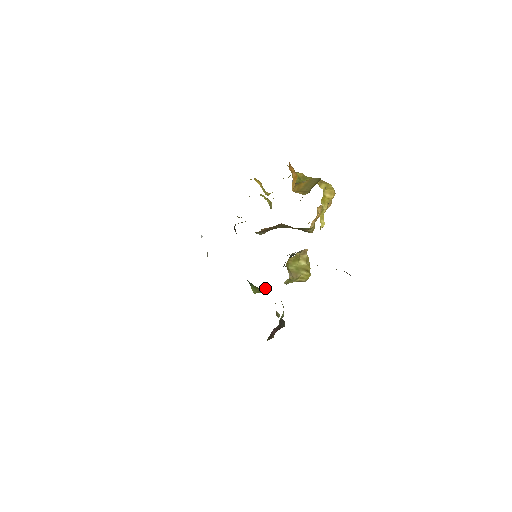
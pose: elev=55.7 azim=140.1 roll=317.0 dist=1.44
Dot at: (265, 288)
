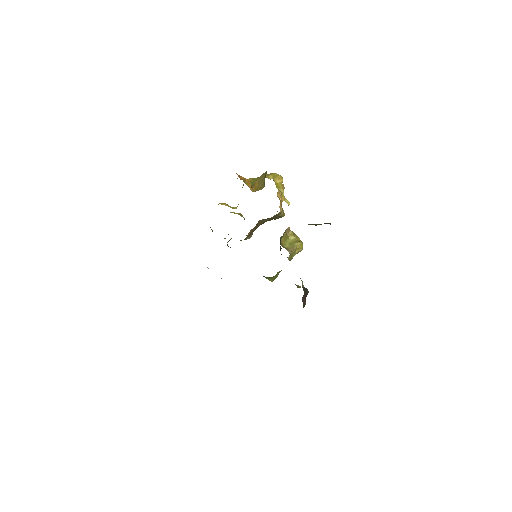
Dot at: (277, 273)
